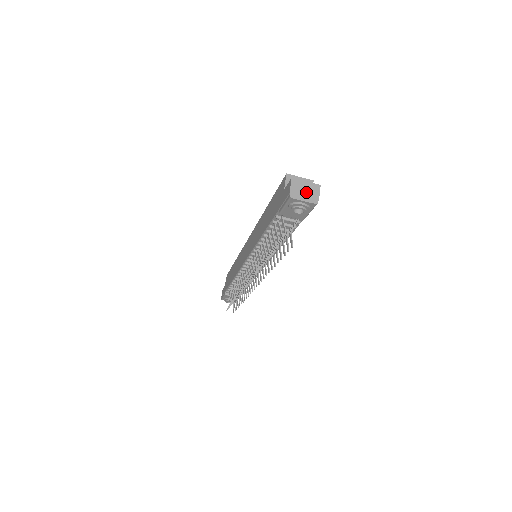
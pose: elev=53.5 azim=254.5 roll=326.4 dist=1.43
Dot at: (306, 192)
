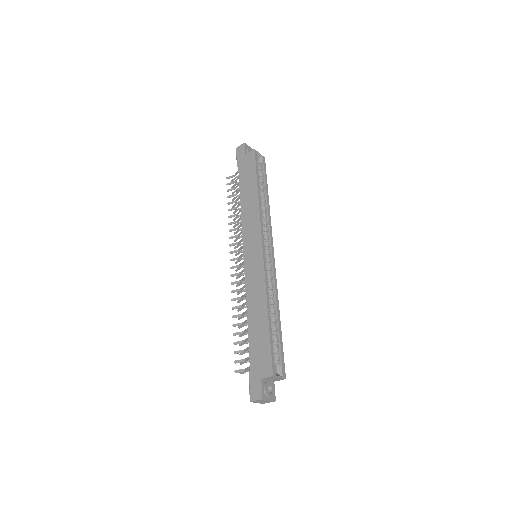
Dot at: (263, 402)
